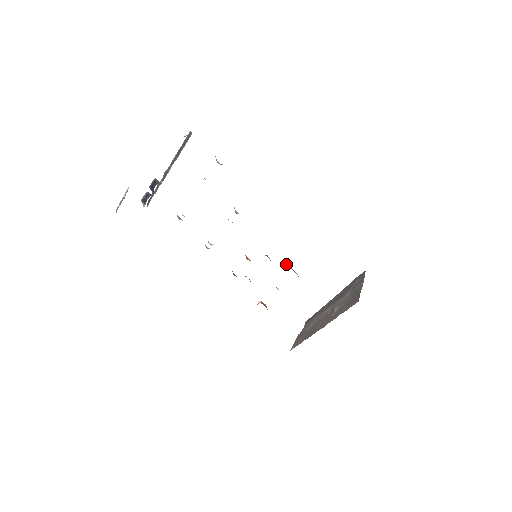
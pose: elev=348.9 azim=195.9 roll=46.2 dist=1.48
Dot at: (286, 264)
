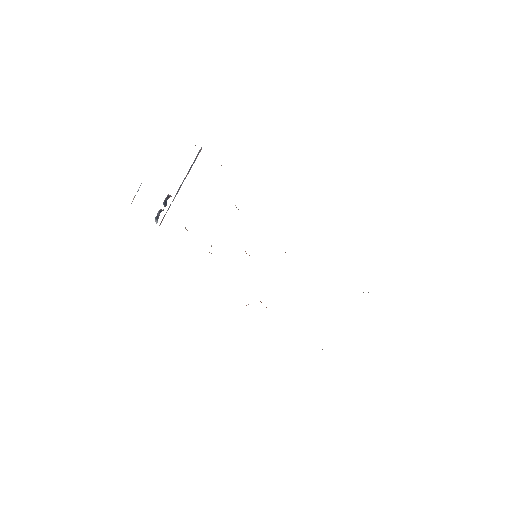
Dot at: occluded
